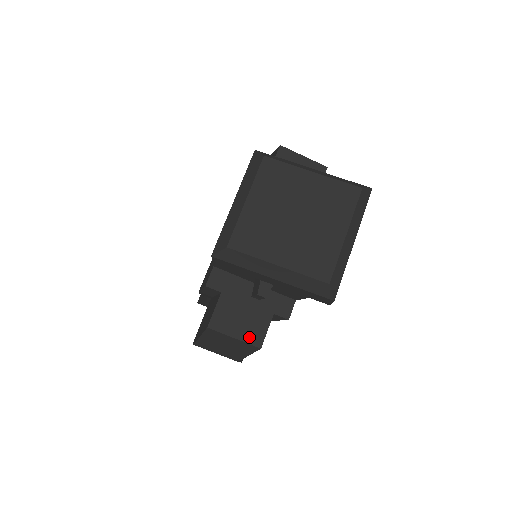
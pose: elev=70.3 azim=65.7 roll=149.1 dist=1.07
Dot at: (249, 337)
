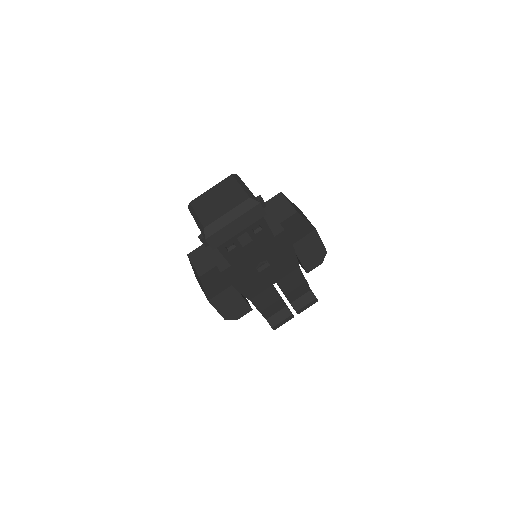
Dot at: (199, 269)
